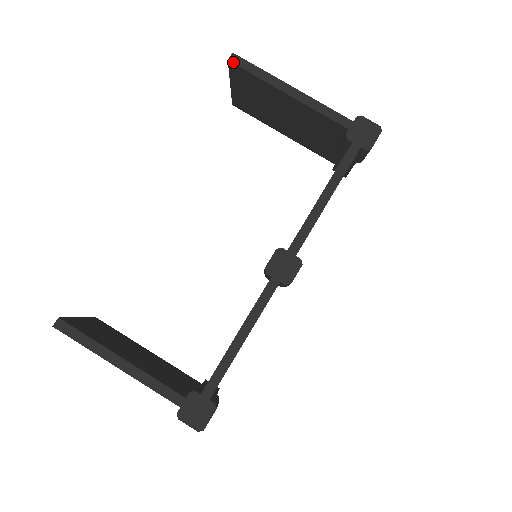
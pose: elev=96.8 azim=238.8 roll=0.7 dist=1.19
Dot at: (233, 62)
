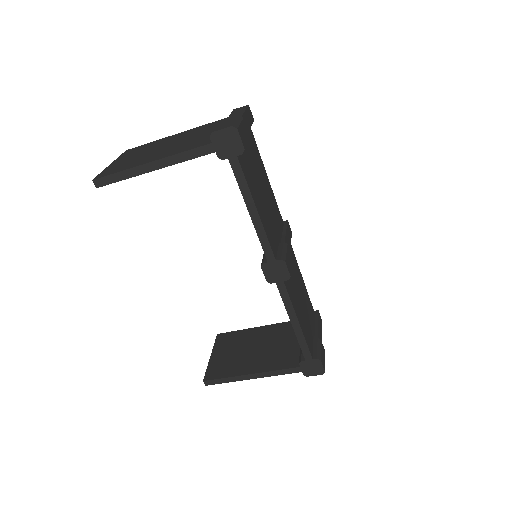
Dot at: (100, 186)
